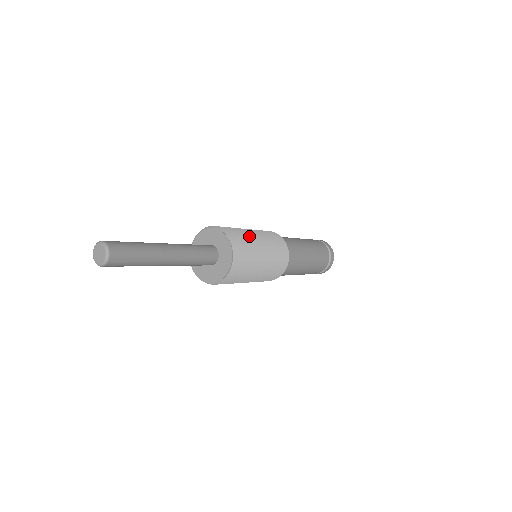
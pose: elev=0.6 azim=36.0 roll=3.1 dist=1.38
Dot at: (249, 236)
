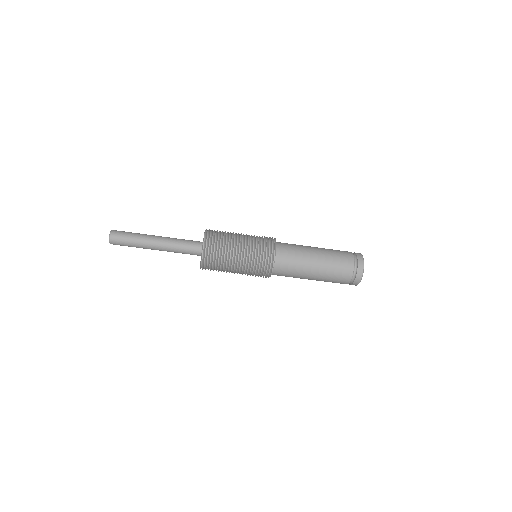
Dot at: occluded
